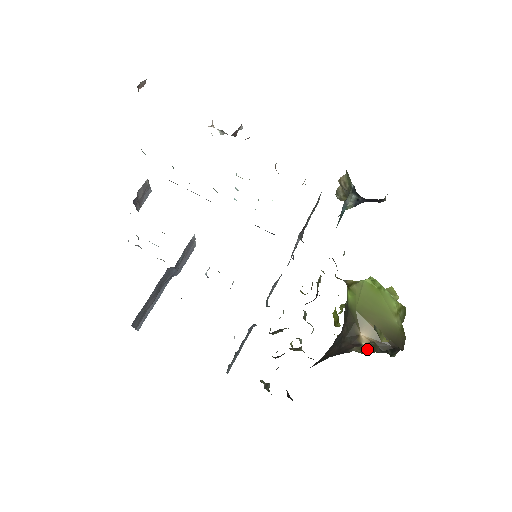
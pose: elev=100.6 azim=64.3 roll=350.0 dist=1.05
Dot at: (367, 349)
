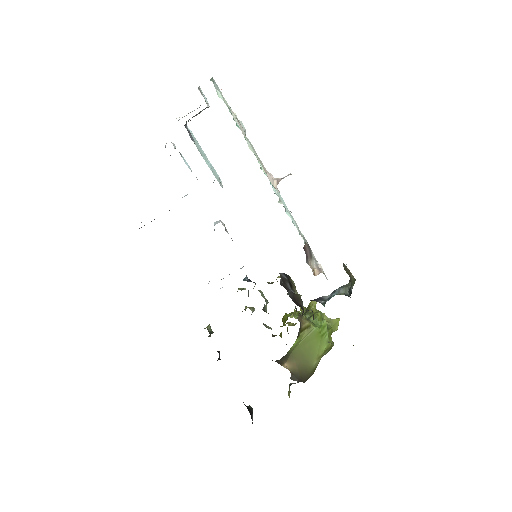
Dot at: occluded
